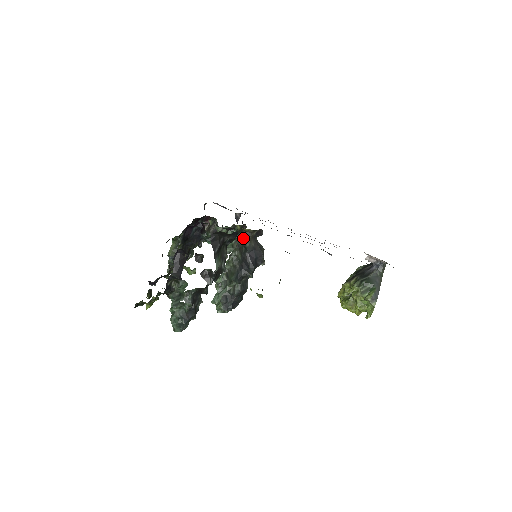
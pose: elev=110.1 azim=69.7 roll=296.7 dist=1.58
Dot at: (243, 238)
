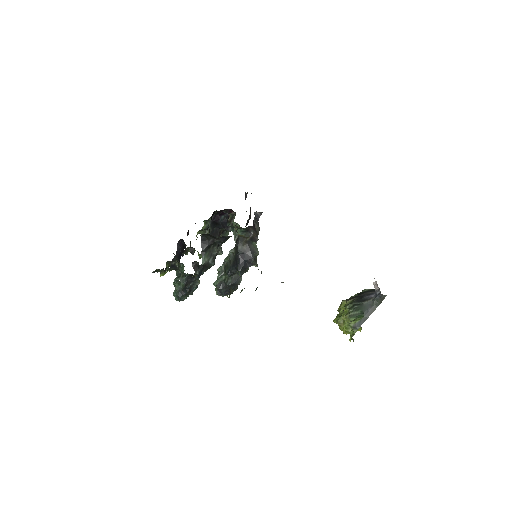
Dot at: (237, 241)
